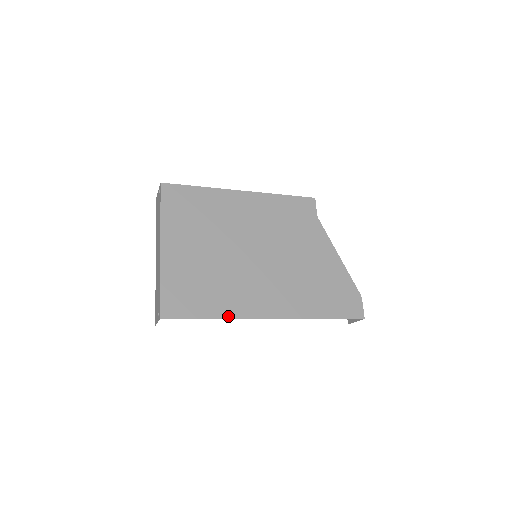
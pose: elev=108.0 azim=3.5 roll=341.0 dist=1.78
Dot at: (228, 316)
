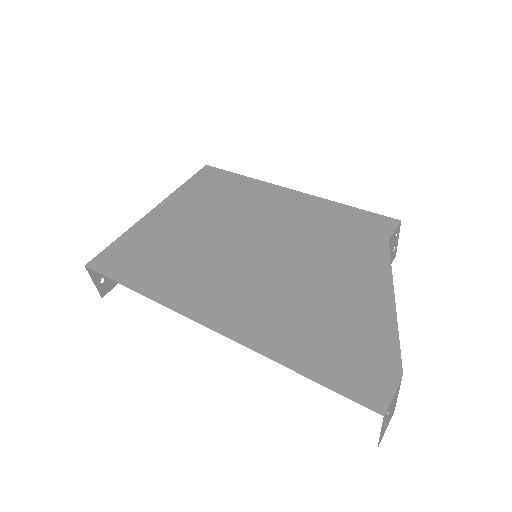
Dot at: (155, 296)
